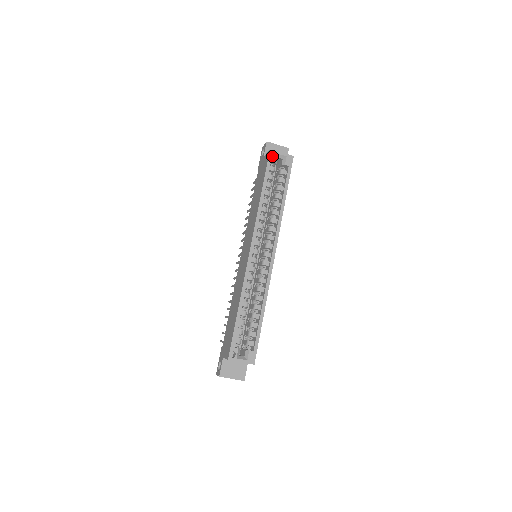
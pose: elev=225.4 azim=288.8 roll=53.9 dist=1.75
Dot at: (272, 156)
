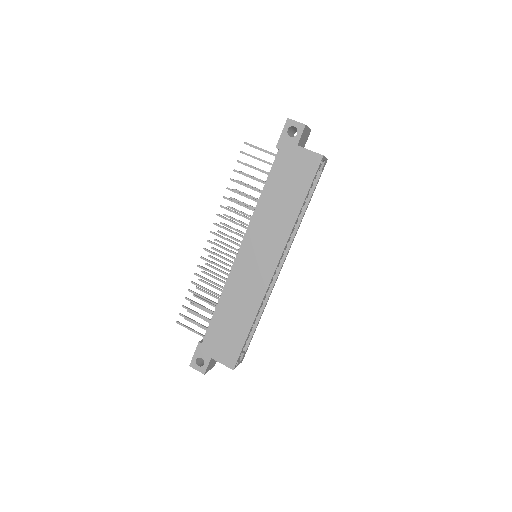
Dot at: (315, 157)
